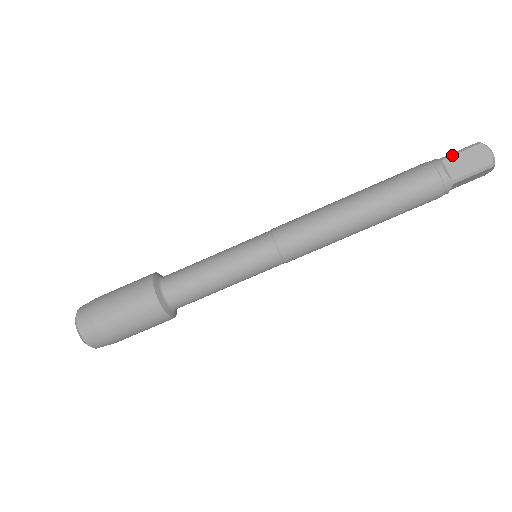
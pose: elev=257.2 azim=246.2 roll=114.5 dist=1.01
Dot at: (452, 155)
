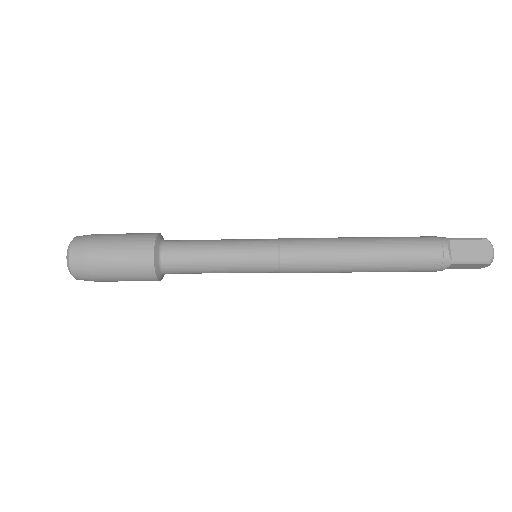
Dot at: (460, 239)
